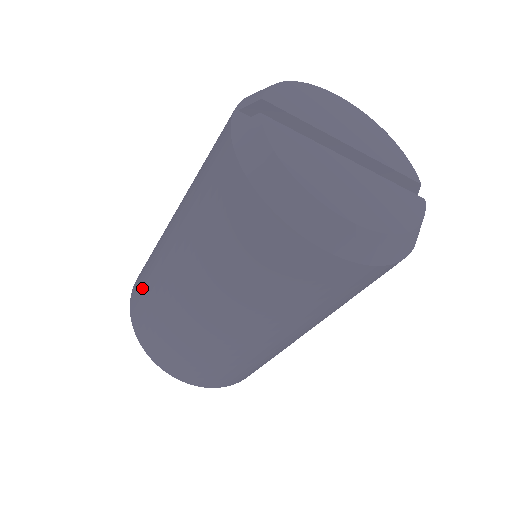
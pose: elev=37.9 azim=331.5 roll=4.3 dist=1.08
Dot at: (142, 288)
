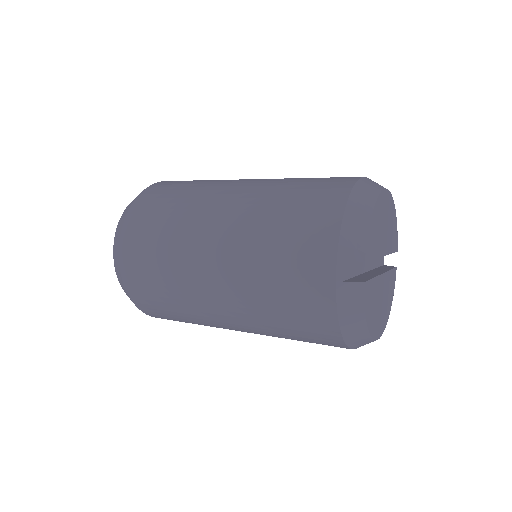
Dot at: (152, 279)
